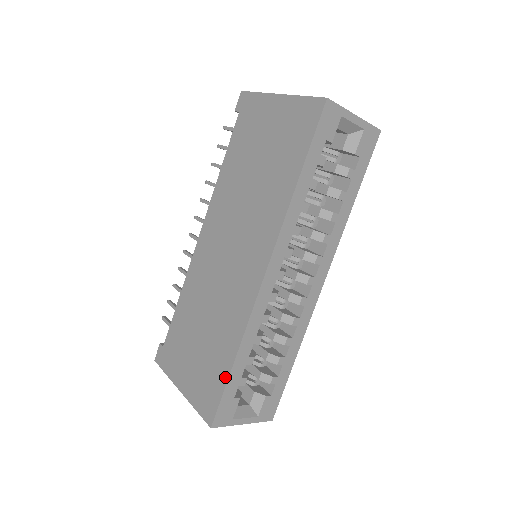
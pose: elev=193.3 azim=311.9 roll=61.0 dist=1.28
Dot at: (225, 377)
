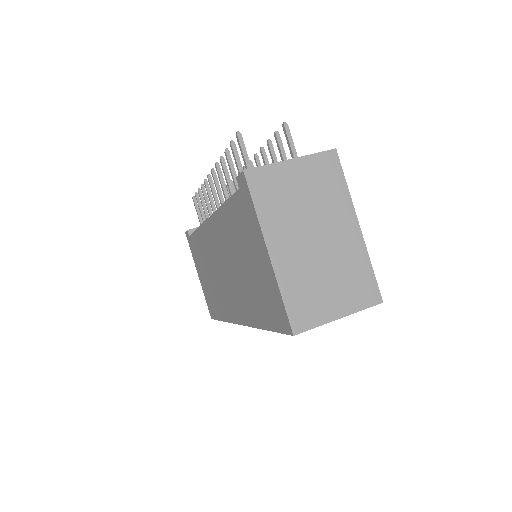
Dot at: (218, 317)
